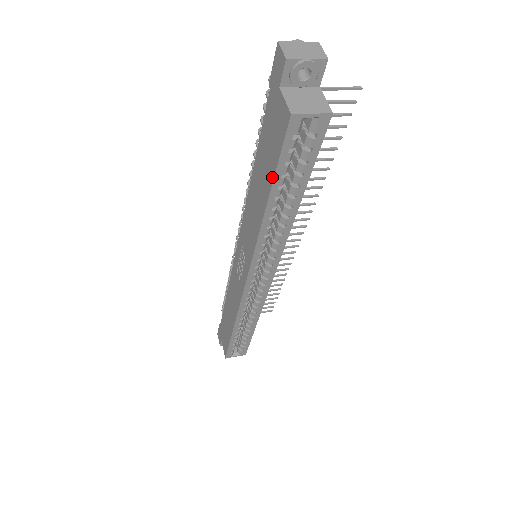
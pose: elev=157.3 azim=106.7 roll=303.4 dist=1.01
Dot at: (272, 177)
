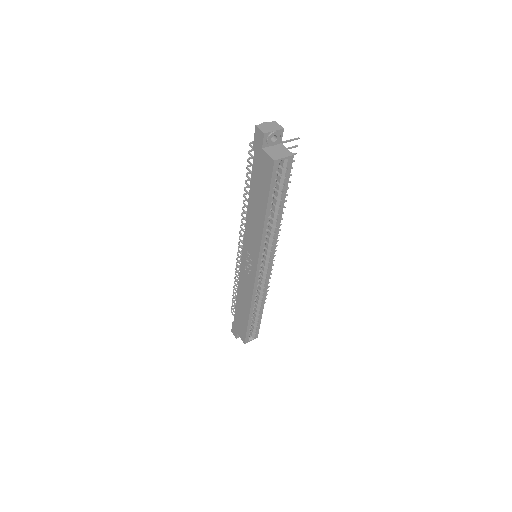
Dot at: (267, 197)
